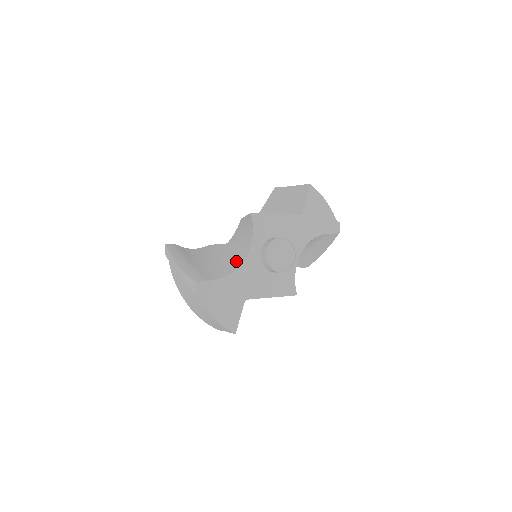
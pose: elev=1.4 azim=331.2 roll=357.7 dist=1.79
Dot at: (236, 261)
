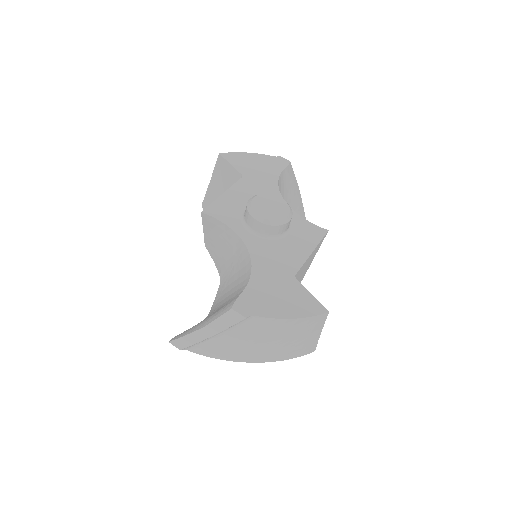
Dot at: (242, 262)
